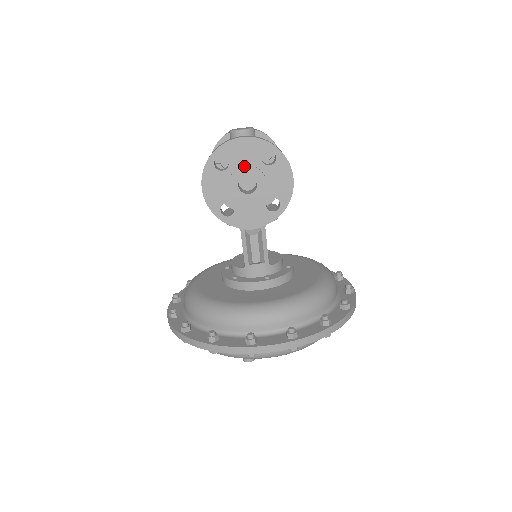
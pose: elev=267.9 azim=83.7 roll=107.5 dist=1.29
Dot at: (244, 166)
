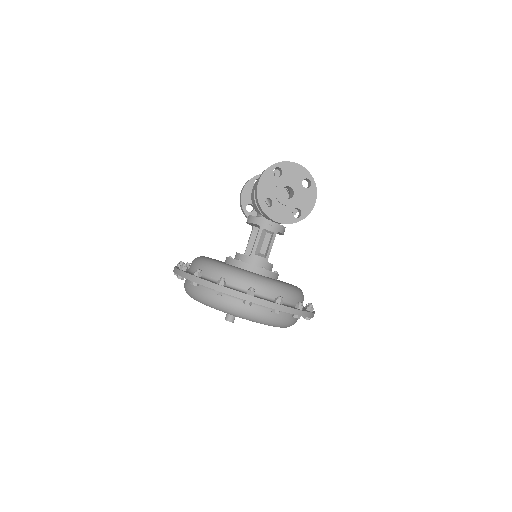
Dot at: (290, 180)
